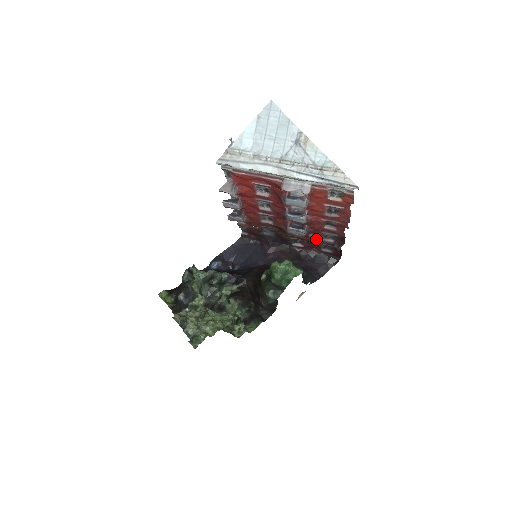
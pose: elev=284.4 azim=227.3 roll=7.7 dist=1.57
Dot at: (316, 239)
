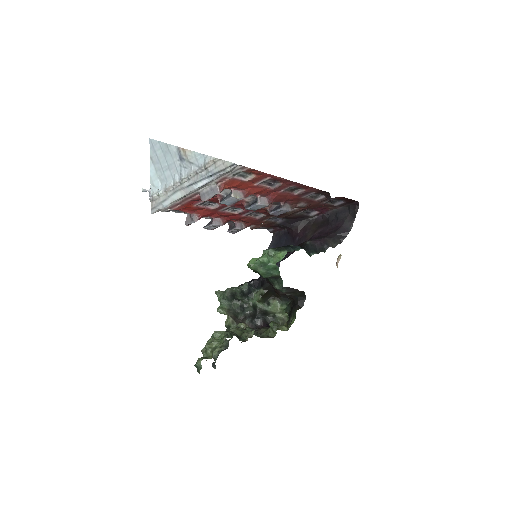
Dot at: (309, 204)
